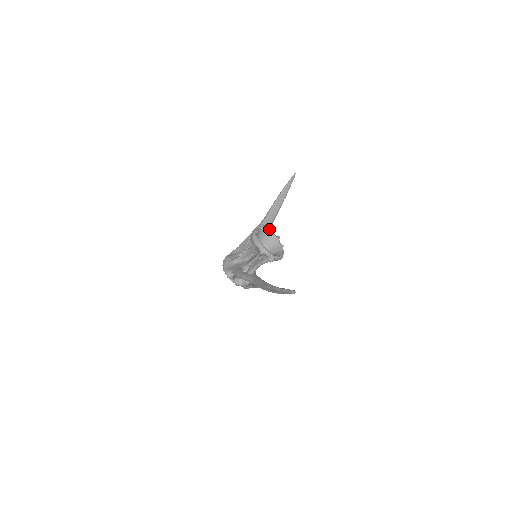
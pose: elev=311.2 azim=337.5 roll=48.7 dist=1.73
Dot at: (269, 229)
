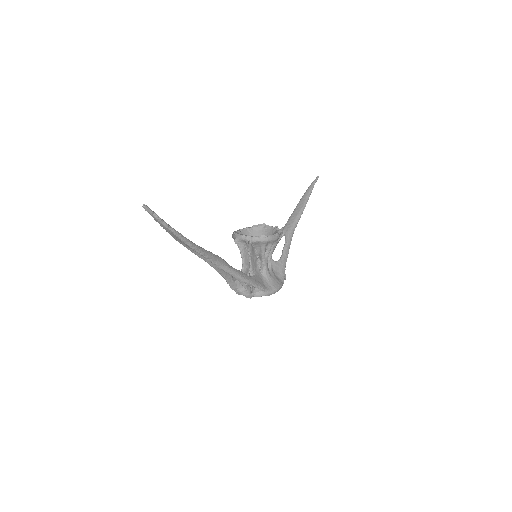
Dot at: (265, 225)
